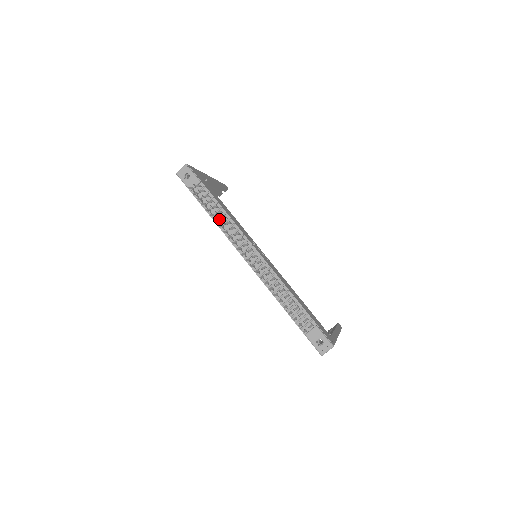
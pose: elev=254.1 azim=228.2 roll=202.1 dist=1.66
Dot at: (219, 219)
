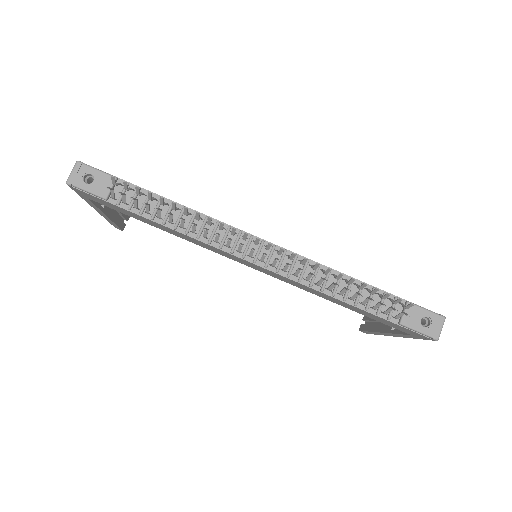
Dot at: (178, 221)
